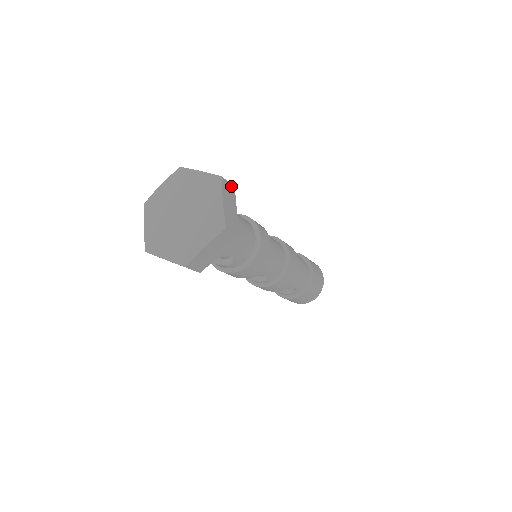
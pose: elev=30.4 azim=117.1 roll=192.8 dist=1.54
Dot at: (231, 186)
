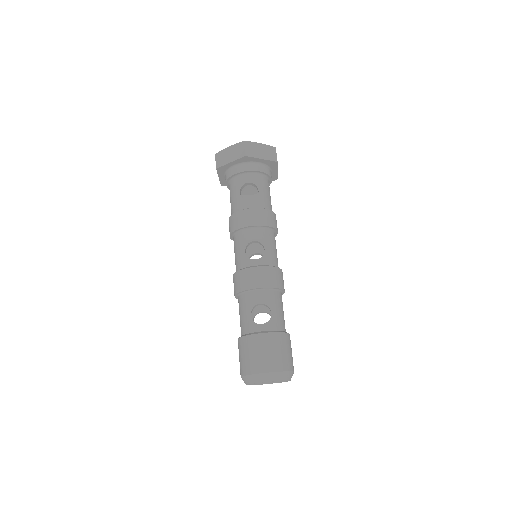
Dot at: occluded
